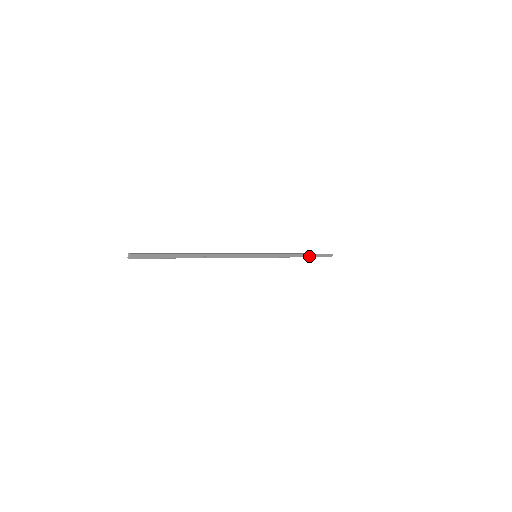
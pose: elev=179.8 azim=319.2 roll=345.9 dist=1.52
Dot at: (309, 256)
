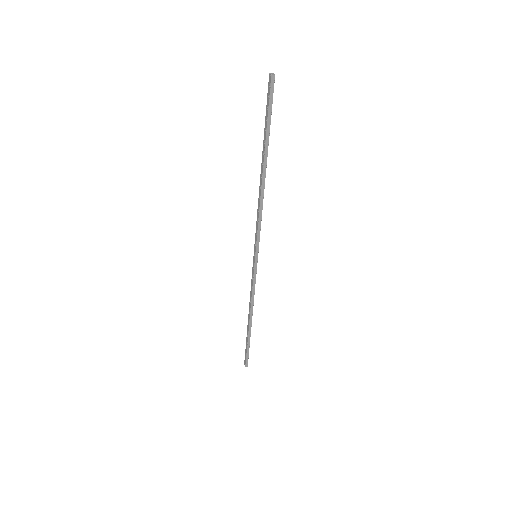
Dot at: (250, 332)
